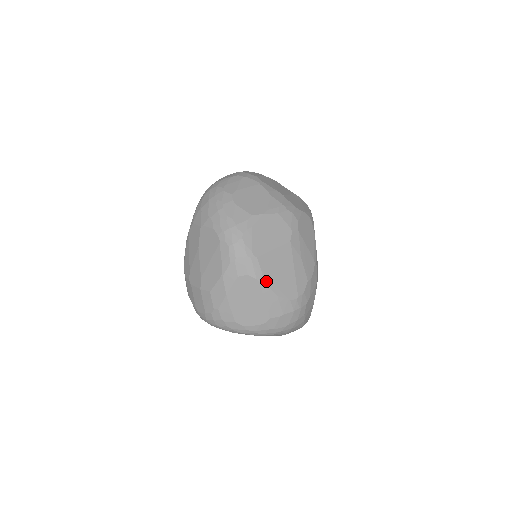
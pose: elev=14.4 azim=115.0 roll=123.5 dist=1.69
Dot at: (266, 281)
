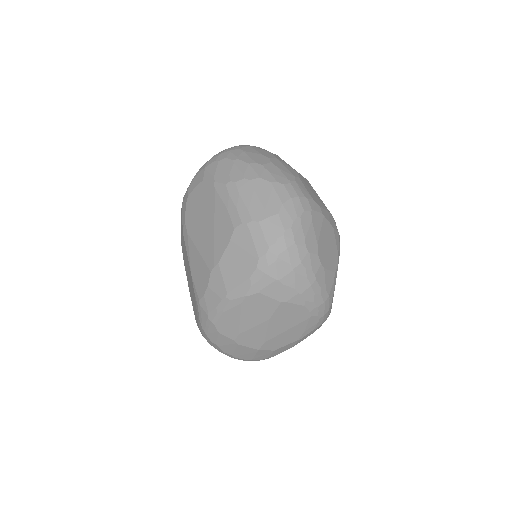
Dot at: occluded
